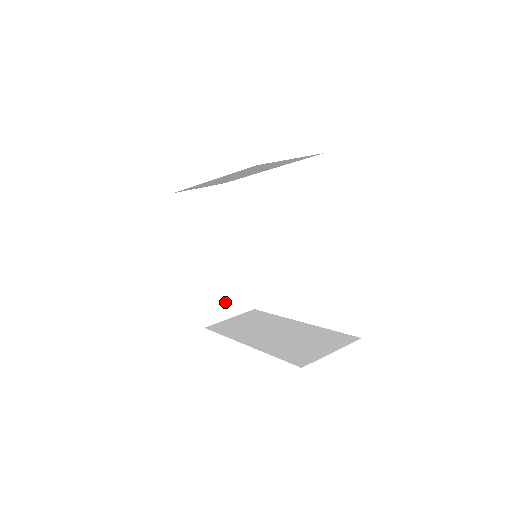
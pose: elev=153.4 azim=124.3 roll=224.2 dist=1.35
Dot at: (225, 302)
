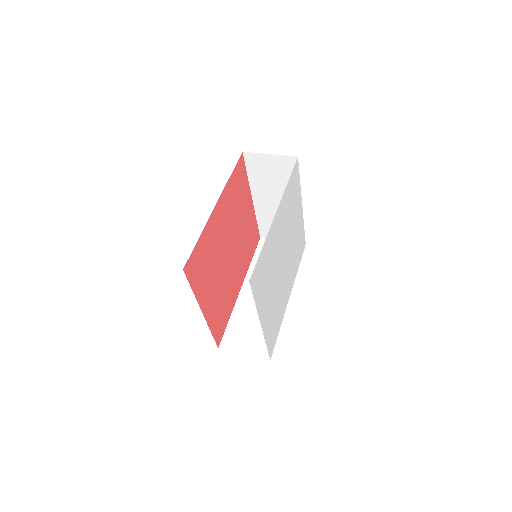
Dot at: occluded
